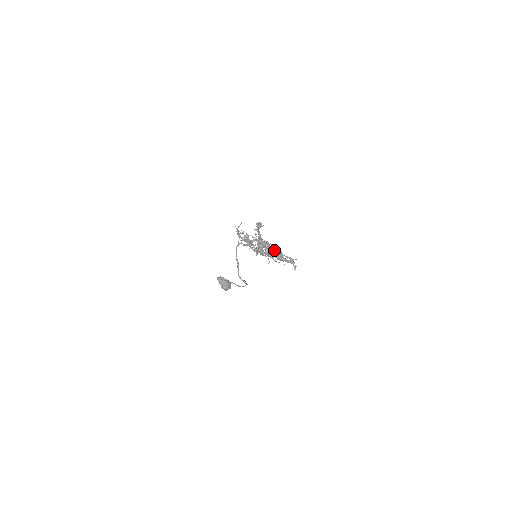
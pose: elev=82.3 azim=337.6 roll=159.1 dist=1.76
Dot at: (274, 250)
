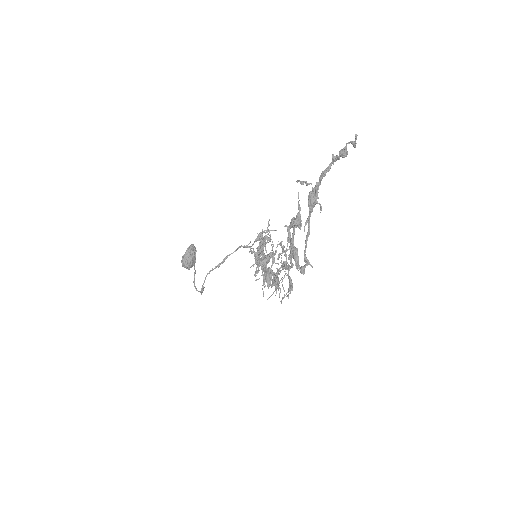
Dot at: (292, 249)
